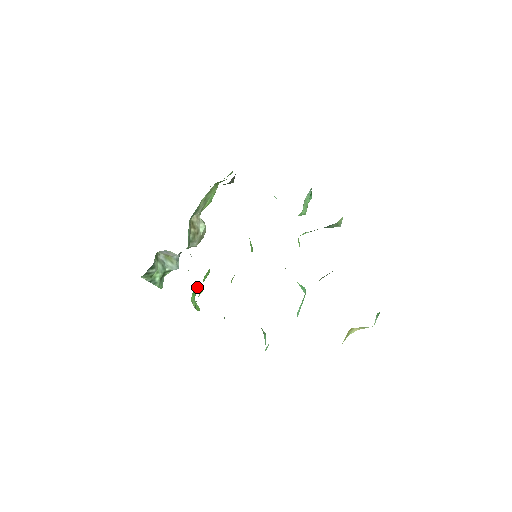
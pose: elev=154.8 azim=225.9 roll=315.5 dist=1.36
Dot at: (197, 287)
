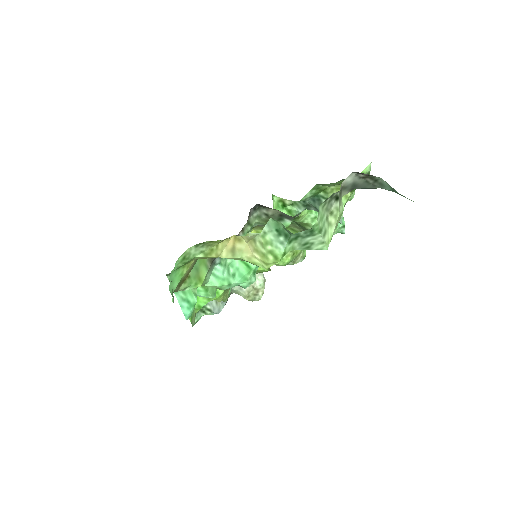
Dot at: (206, 301)
